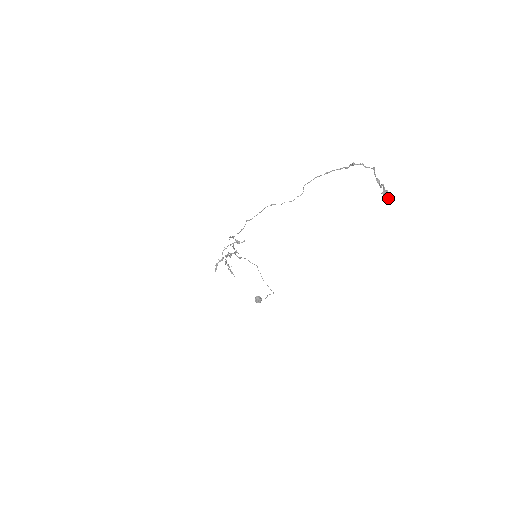
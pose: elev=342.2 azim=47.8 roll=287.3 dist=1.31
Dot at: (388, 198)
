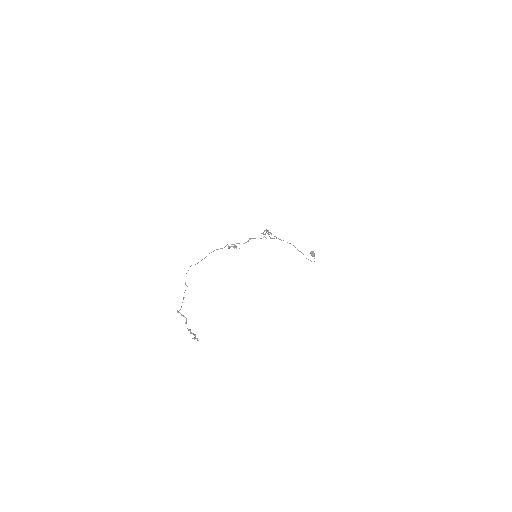
Dot at: (197, 339)
